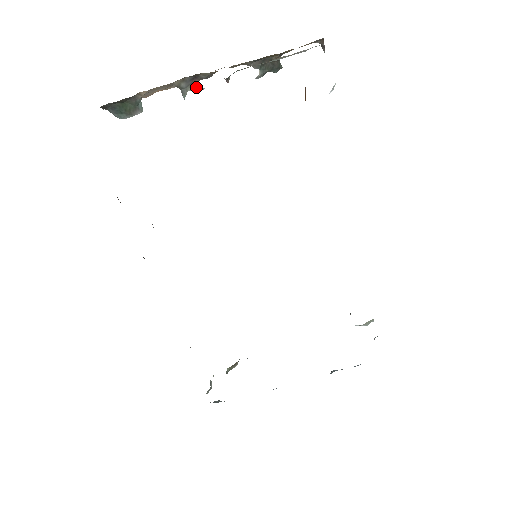
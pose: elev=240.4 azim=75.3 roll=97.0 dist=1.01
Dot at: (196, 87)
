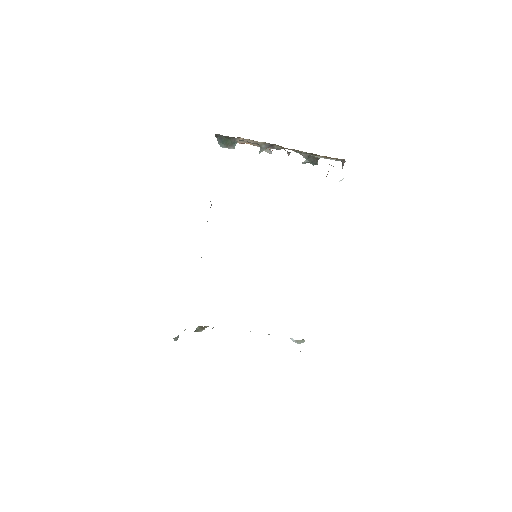
Dot at: (269, 151)
